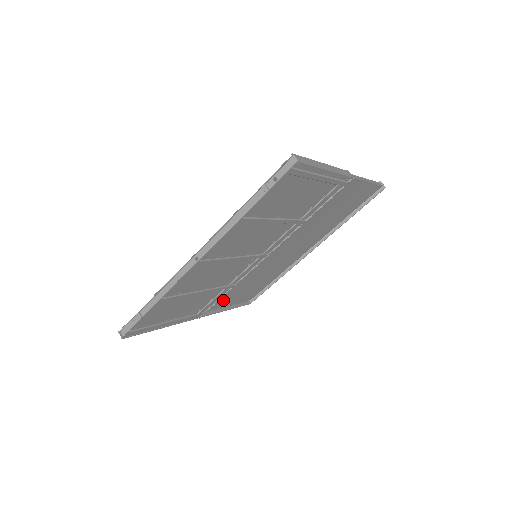
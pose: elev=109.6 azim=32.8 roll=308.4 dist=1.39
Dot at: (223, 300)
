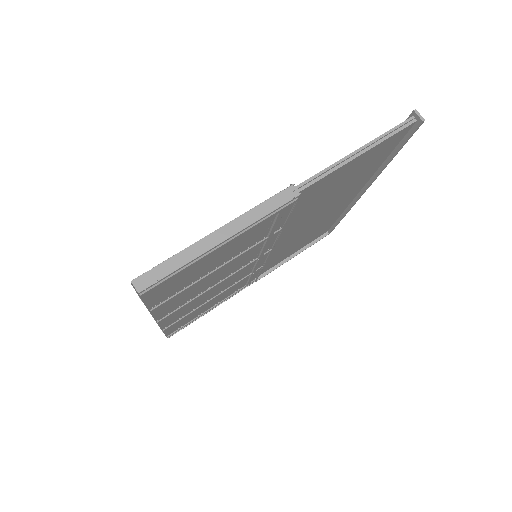
Dot at: (272, 264)
